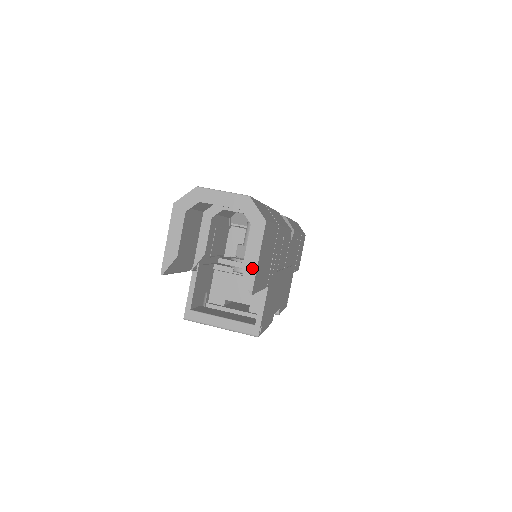
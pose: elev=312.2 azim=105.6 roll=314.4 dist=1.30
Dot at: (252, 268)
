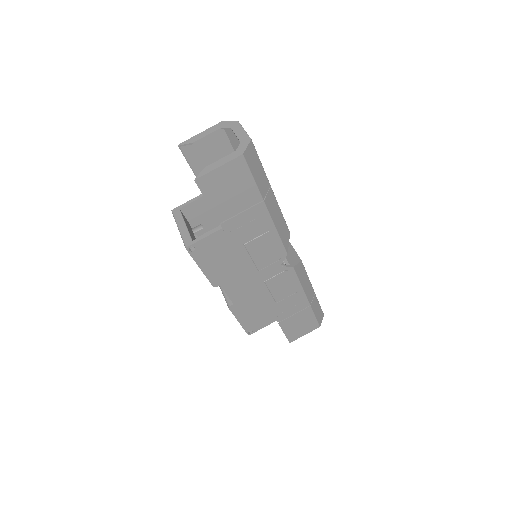
Dot at: (211, 169)
